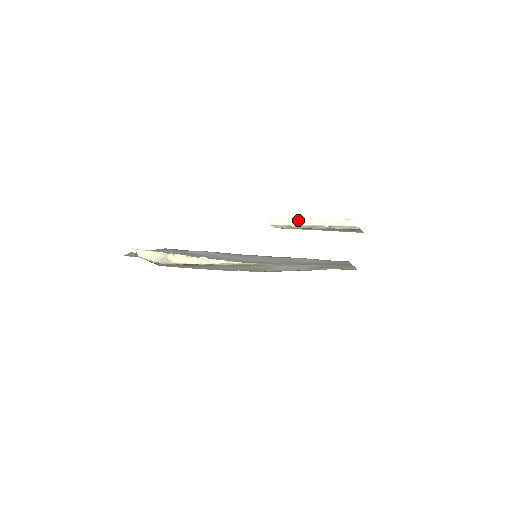
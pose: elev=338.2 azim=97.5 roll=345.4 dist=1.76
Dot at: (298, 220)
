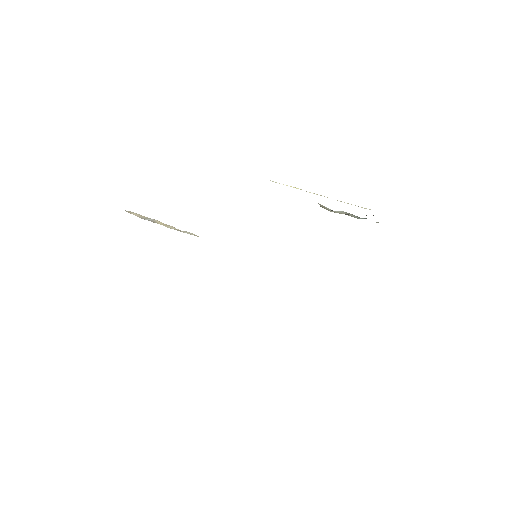
Dot at: (301, 189)
